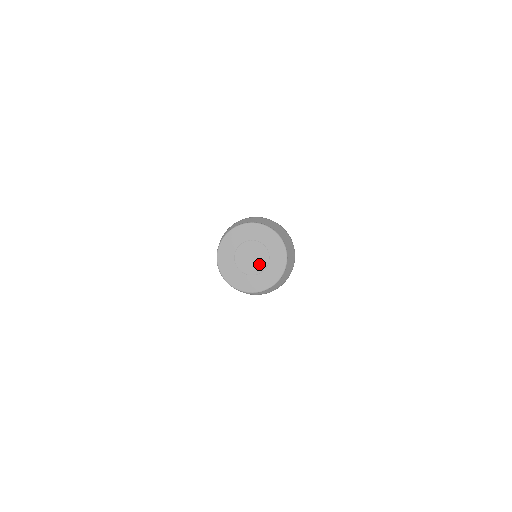
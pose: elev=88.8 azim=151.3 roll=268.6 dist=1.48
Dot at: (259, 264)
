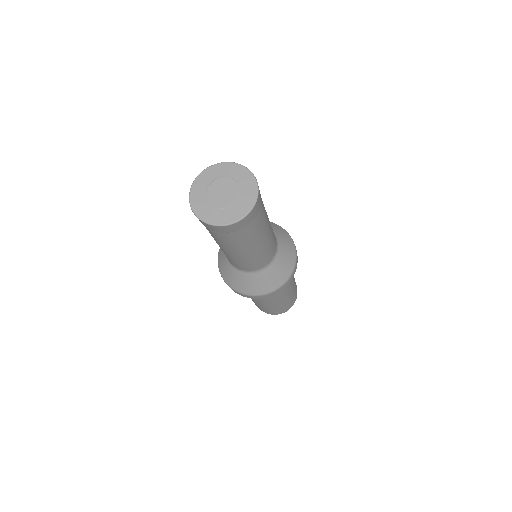
Dot at: (230, 198)
